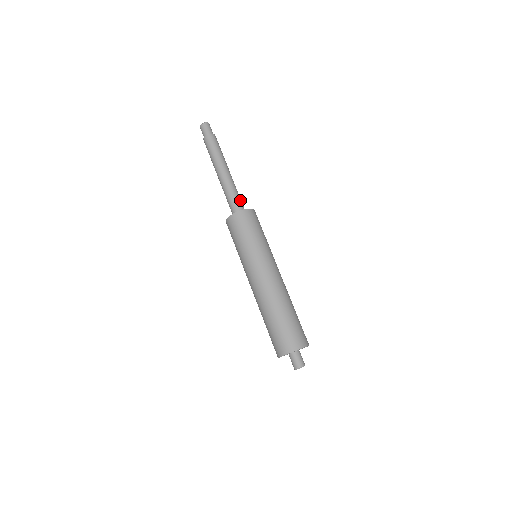
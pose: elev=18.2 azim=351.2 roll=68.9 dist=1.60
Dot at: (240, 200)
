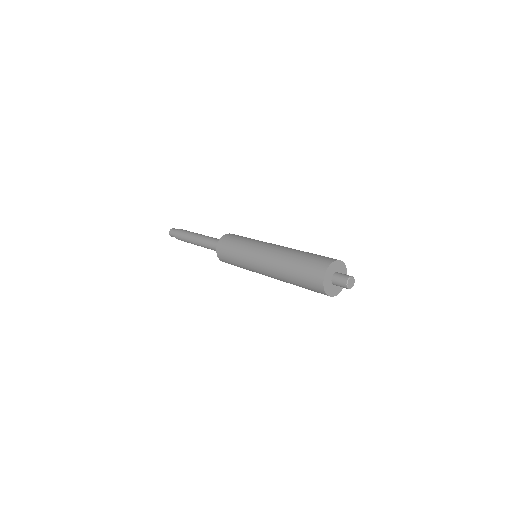
Dot at: occluded
